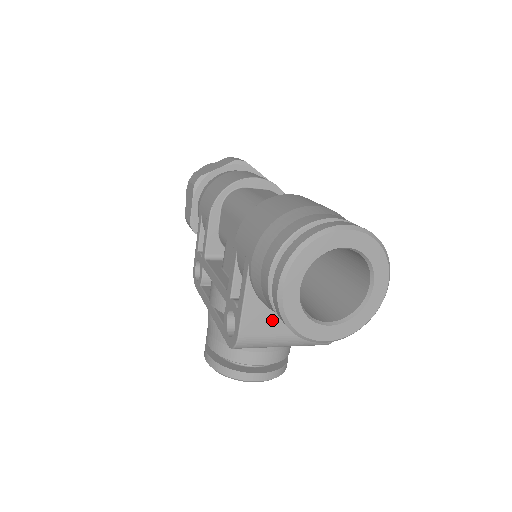
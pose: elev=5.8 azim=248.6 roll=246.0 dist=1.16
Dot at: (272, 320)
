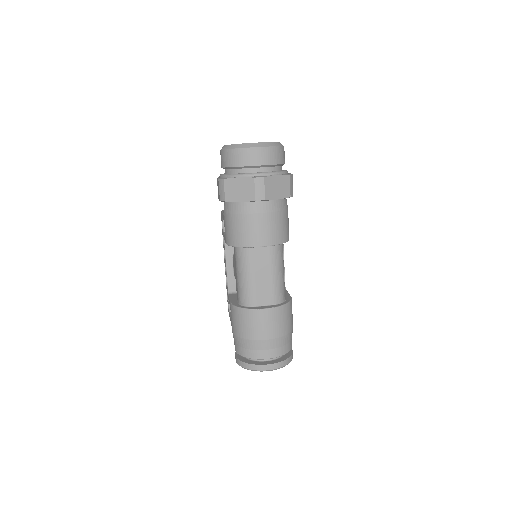
Dot at: occluded
